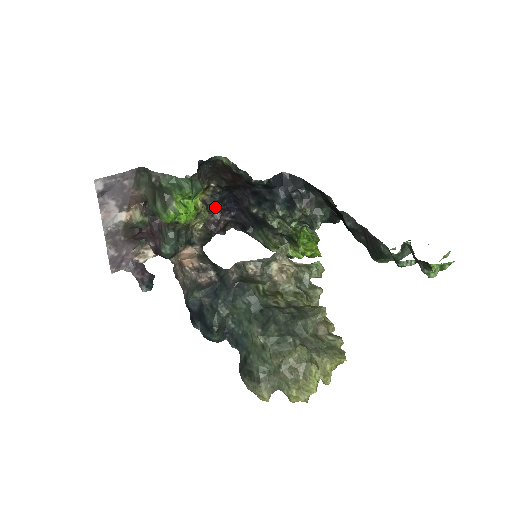
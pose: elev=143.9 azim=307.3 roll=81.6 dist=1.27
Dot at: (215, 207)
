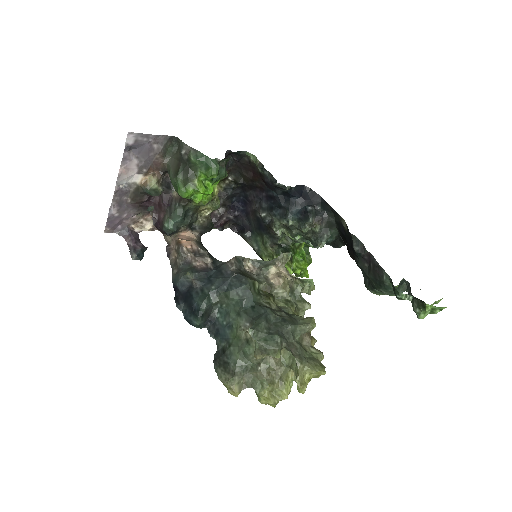
Dot at: (223, 201)
